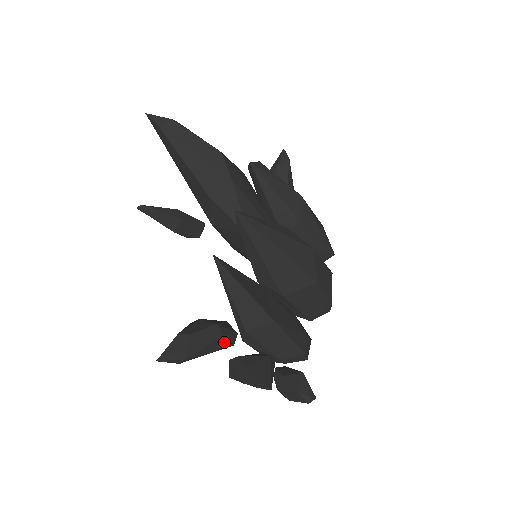
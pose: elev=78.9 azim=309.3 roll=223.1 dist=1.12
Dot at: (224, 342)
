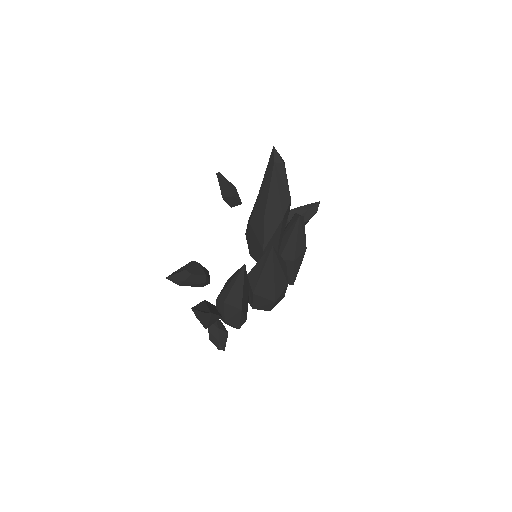
Dot at: (201, 285)
